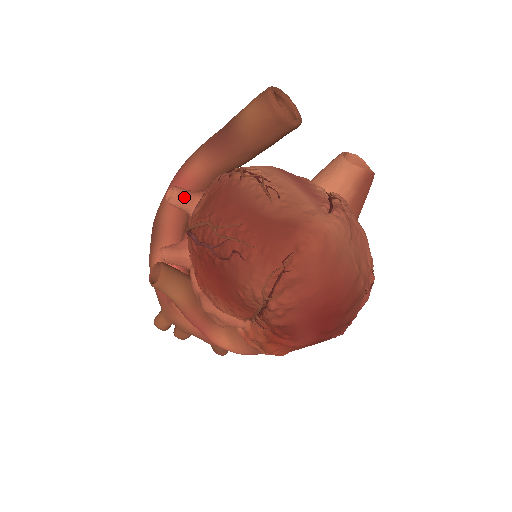
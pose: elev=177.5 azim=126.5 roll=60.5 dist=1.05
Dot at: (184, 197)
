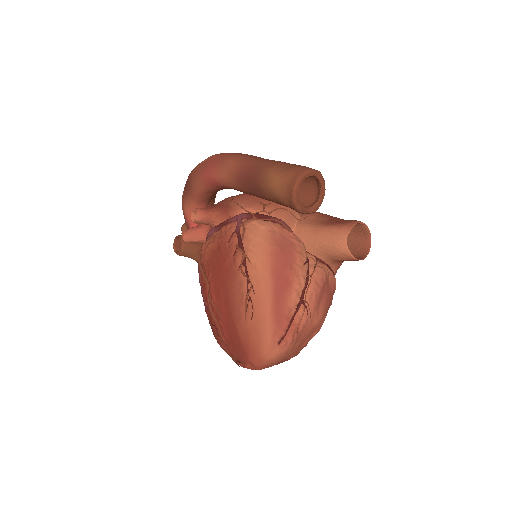
Dot at: (205, 222)
